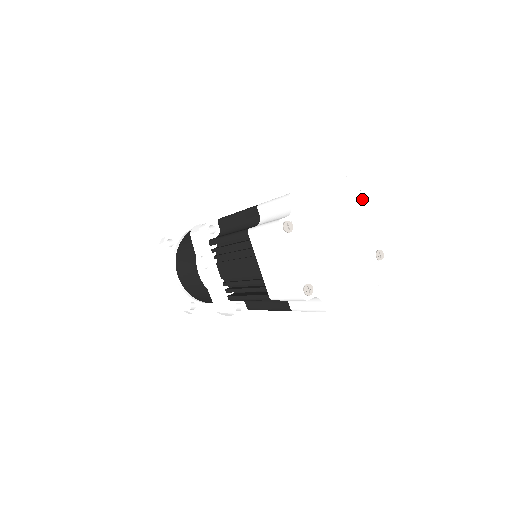
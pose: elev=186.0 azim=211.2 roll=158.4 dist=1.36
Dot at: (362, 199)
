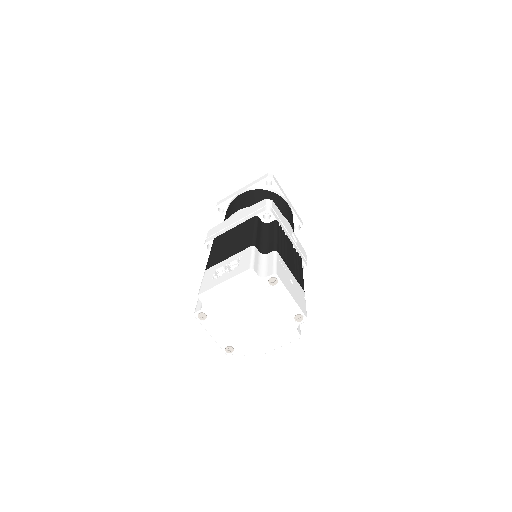
Dot at: (274, 280)
